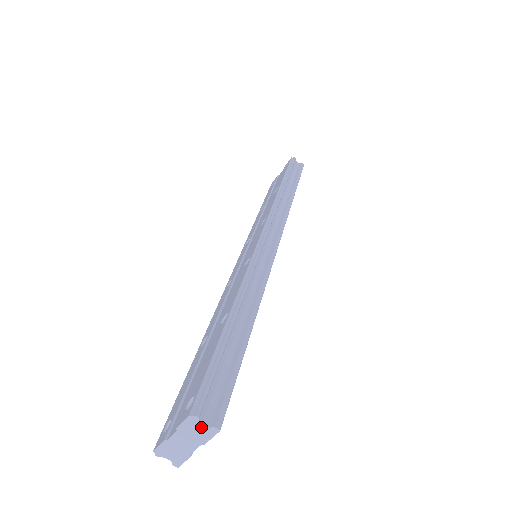
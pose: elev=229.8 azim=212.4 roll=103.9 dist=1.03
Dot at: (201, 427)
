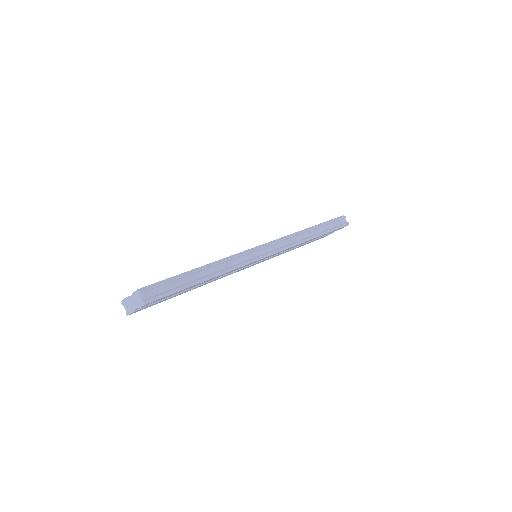
Dot at: (140, 298)
